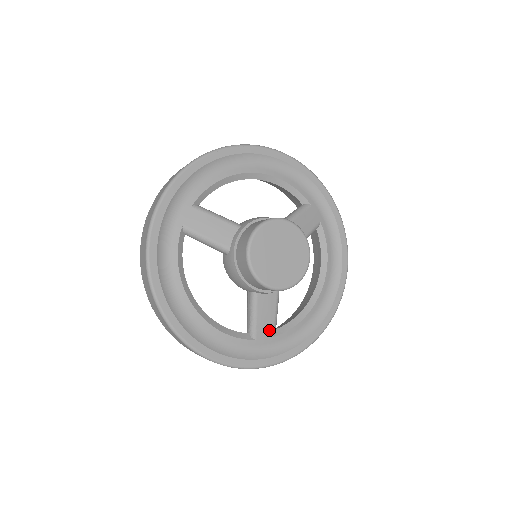
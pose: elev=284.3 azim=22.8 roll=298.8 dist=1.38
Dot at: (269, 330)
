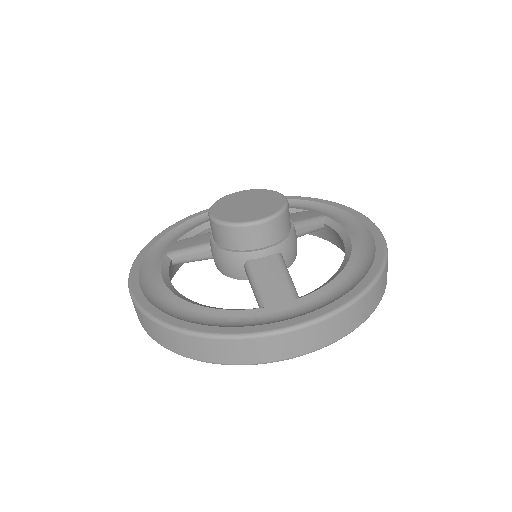
Dot at: (284, 293)
